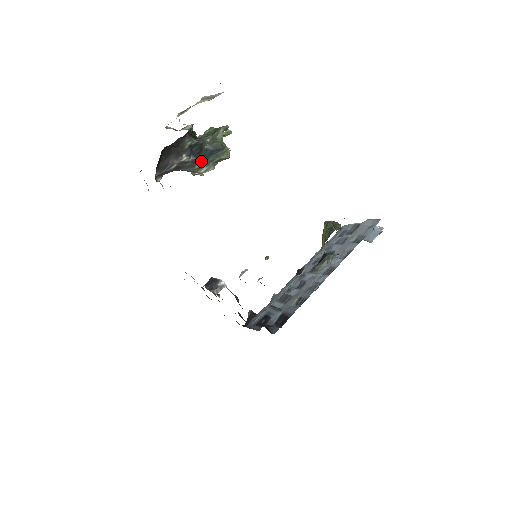
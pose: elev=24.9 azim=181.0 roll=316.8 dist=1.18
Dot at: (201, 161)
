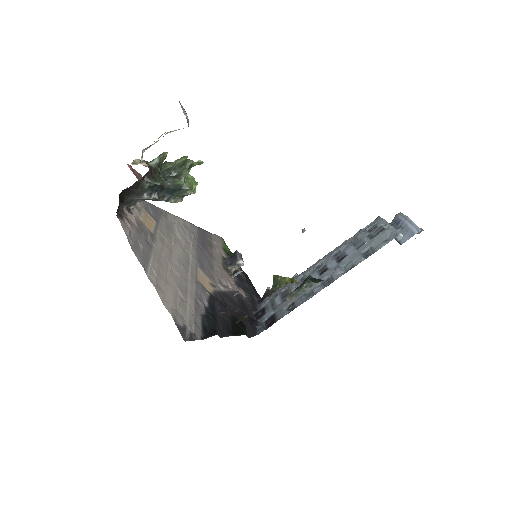
Dot at: (166, 196)
